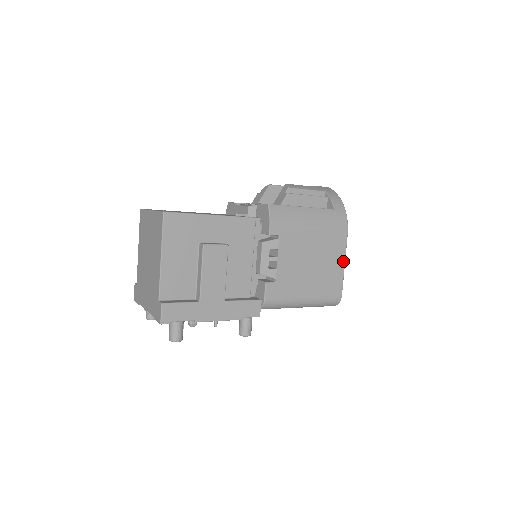
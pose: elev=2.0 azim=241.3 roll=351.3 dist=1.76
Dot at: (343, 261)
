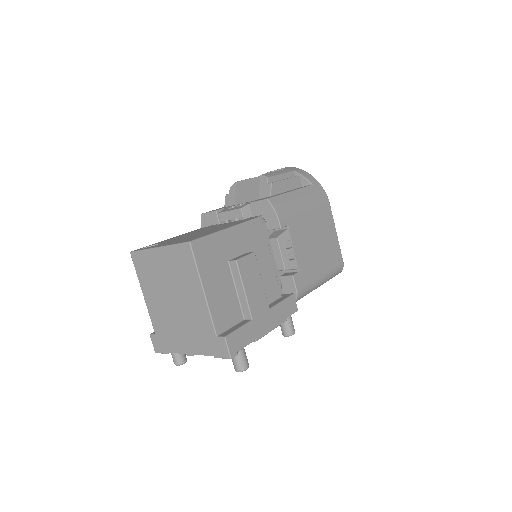
Dot at: (335, 230)
